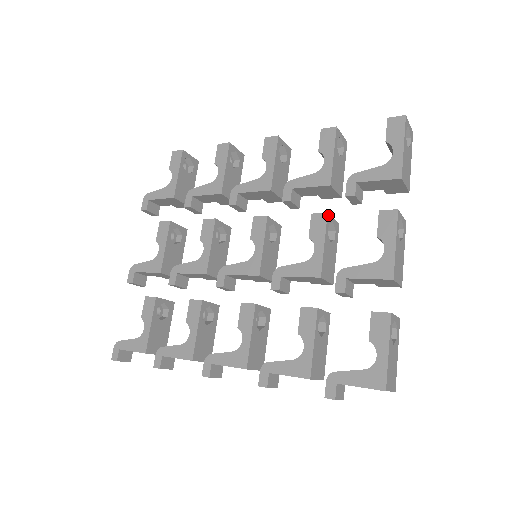
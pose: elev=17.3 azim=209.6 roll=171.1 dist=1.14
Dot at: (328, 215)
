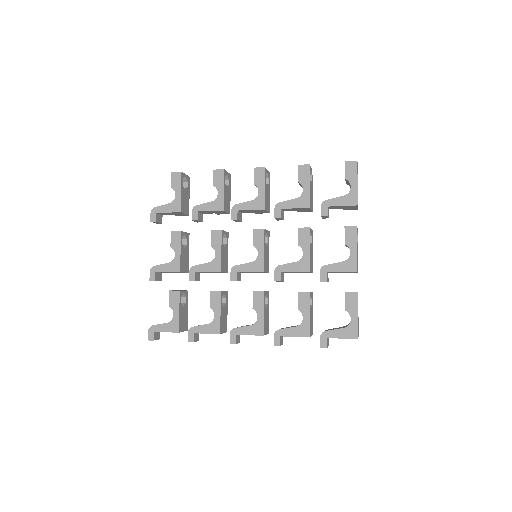
Dot at: (309, 229)
